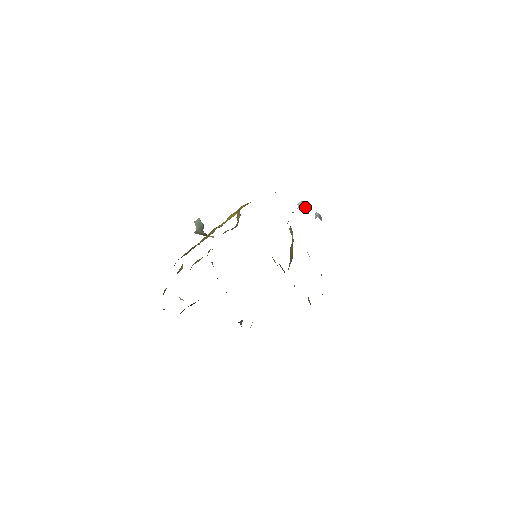
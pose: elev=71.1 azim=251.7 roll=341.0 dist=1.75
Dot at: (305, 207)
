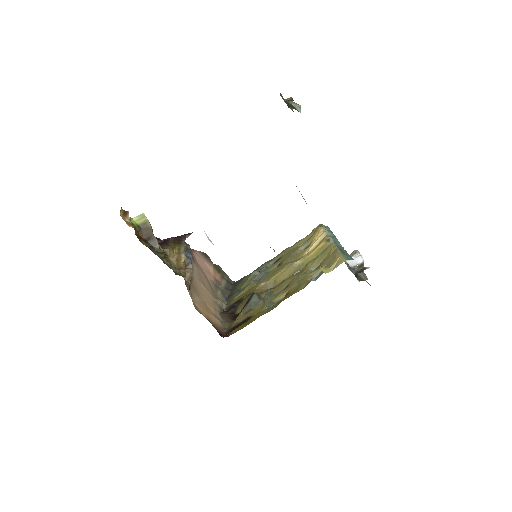
Dot at: occluded
